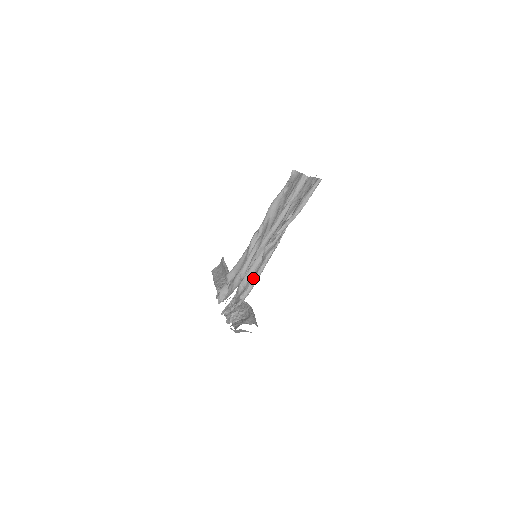
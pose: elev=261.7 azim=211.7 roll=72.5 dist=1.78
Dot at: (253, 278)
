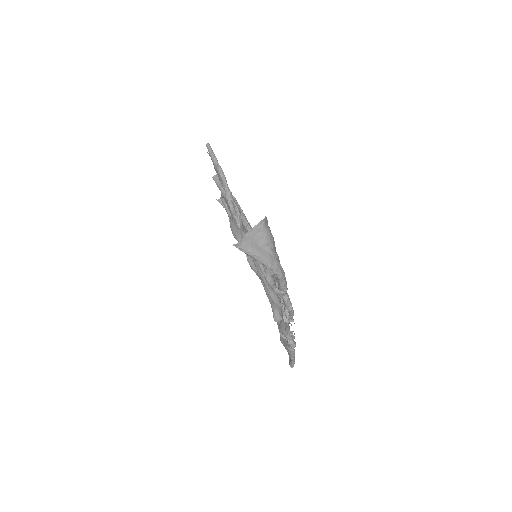
Dot at: occluded
